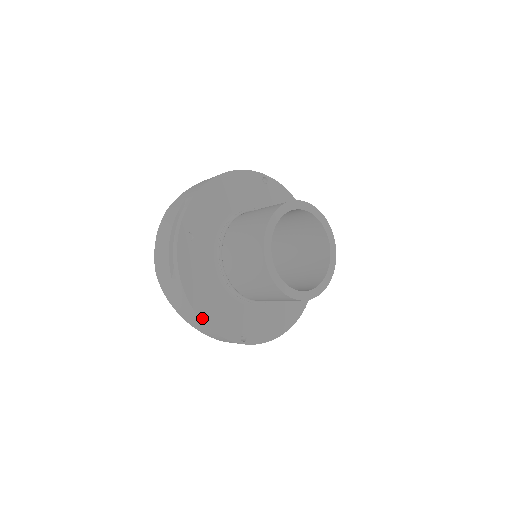
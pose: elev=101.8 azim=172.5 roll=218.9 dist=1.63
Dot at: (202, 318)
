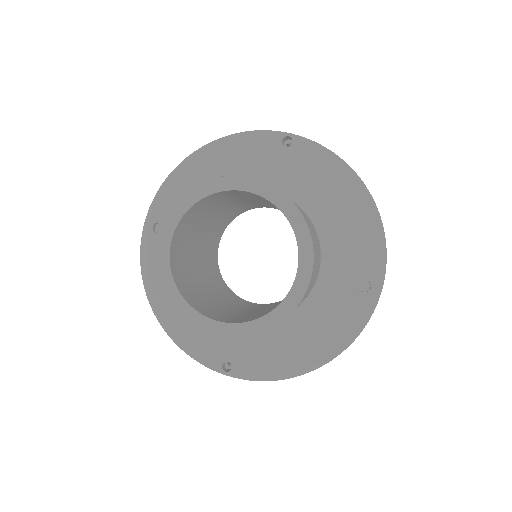
Dot at: (167, 330)
